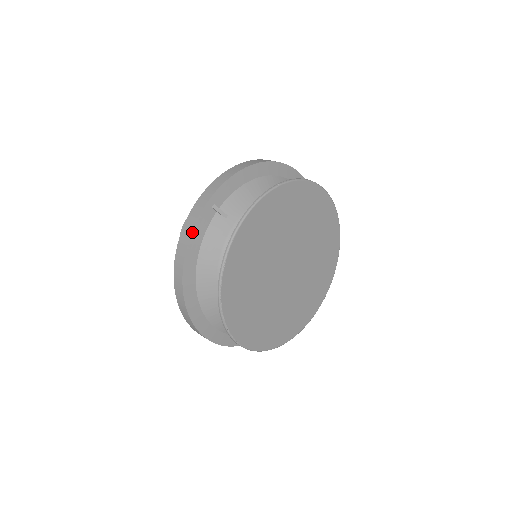
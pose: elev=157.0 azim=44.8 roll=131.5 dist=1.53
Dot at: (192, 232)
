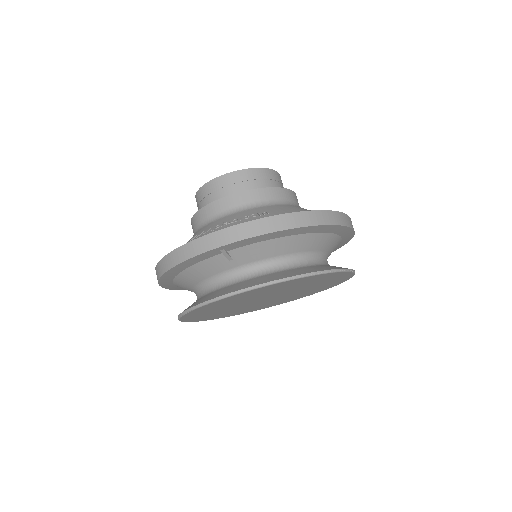
Dot at: (188, 260)
